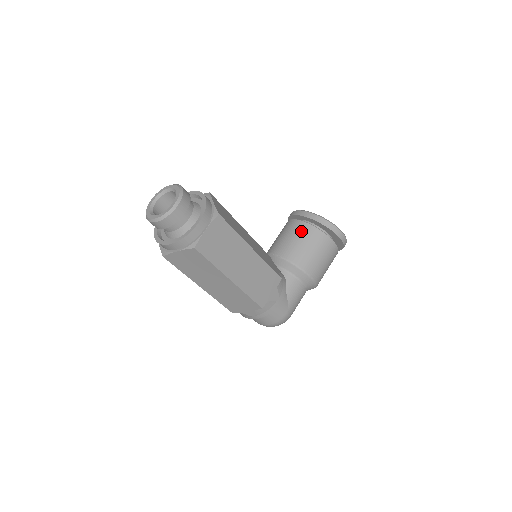
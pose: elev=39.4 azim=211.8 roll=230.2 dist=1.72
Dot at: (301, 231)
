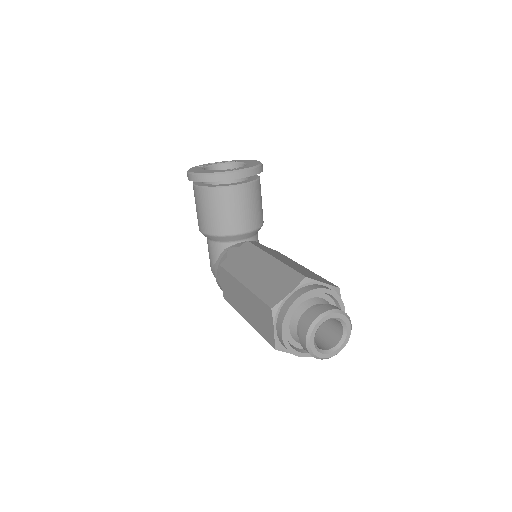
Dot at: (251, 195)
